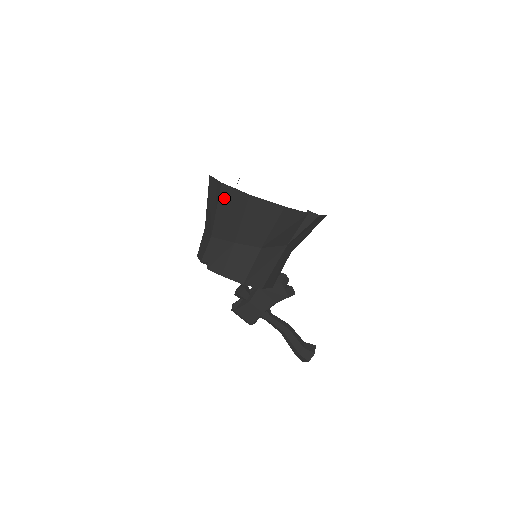
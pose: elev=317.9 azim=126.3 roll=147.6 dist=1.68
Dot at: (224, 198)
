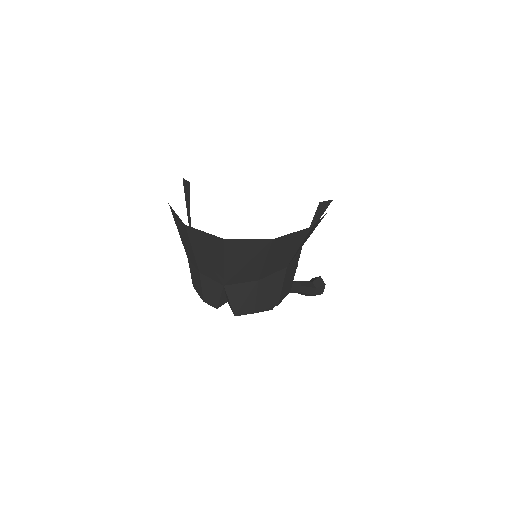
Dot at: (232, 251)
